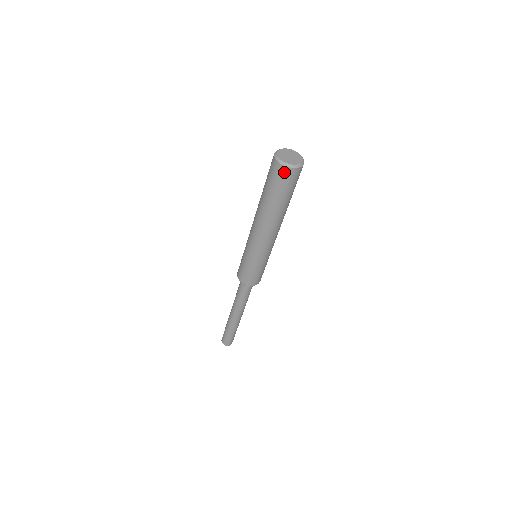
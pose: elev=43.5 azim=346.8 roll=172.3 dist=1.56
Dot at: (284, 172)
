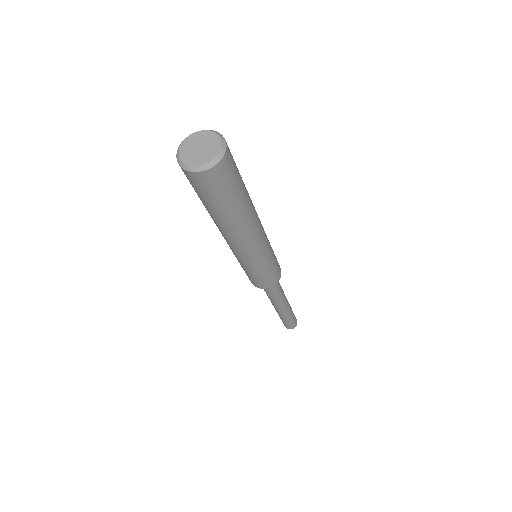
Dot at: (195, 178)
